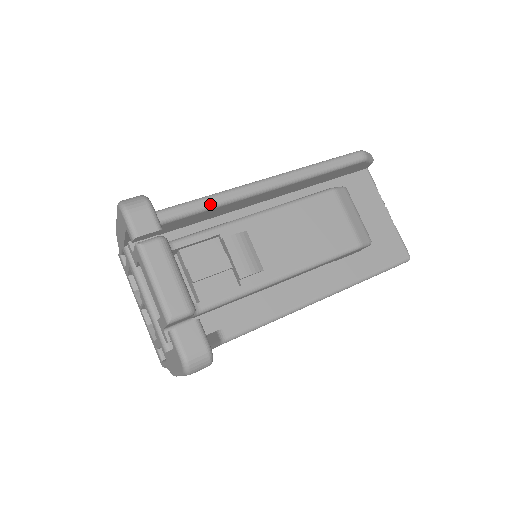
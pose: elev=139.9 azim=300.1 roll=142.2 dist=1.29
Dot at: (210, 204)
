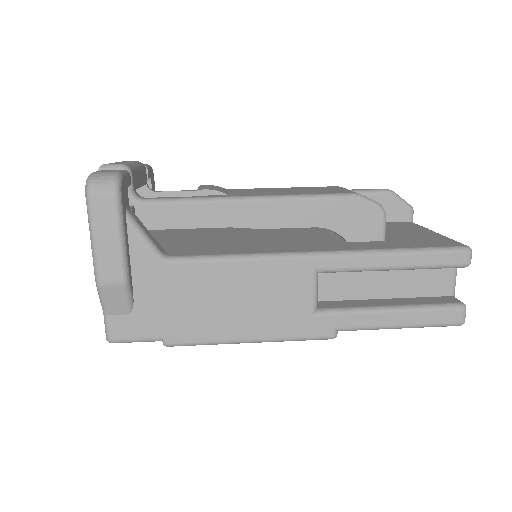
Dot at: occluded
